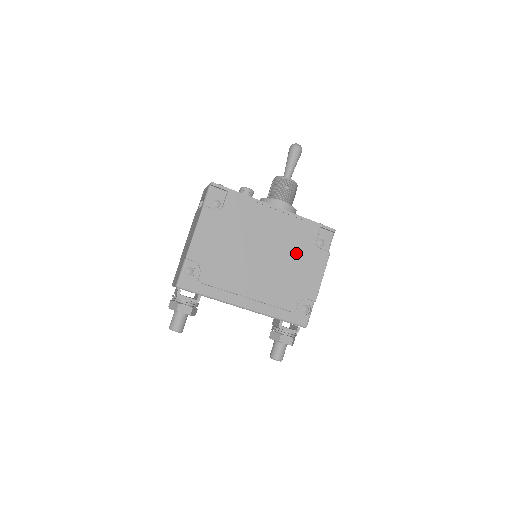
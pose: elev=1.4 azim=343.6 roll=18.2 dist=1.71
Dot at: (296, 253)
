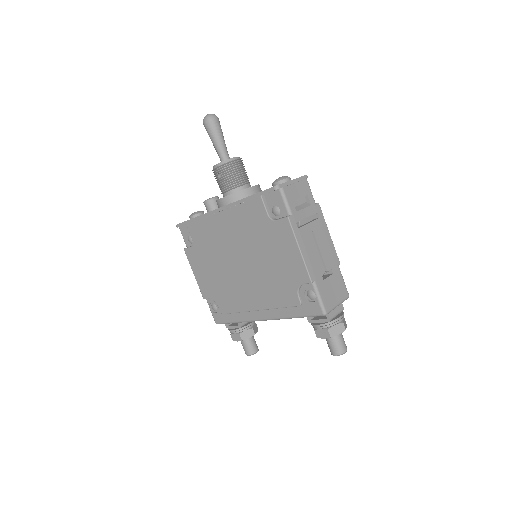
Dot at: (261, 242)
